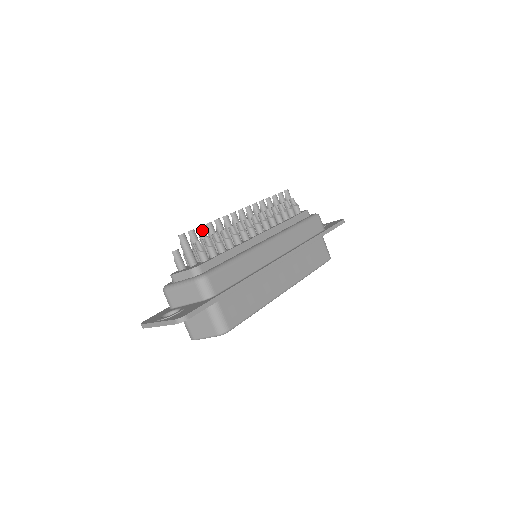
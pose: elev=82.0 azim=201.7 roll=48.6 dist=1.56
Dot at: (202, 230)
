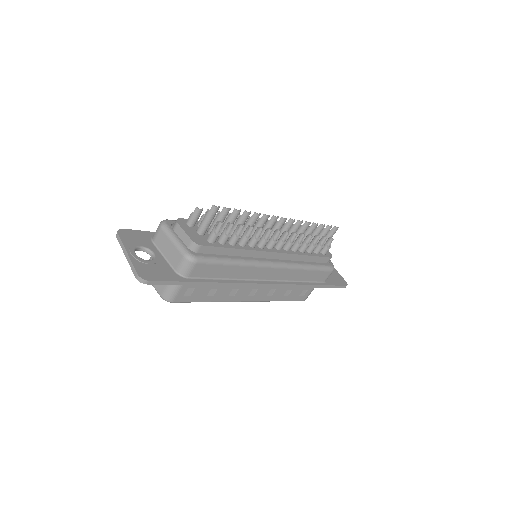
Dot at: (236, 214)
